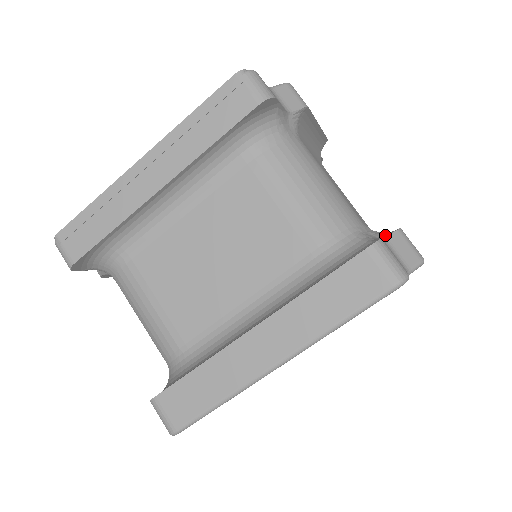
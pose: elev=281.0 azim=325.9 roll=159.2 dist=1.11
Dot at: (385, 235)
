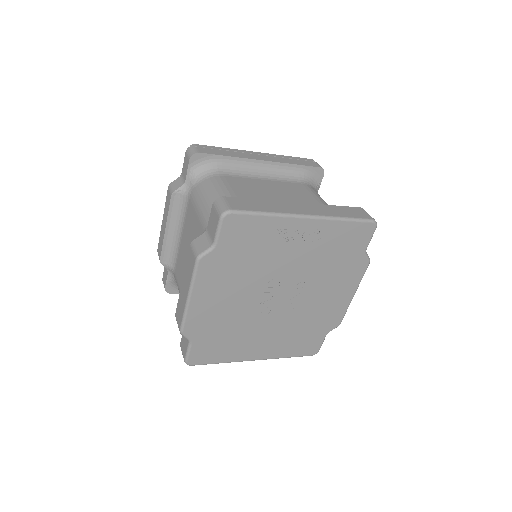
Dot at: occluded
